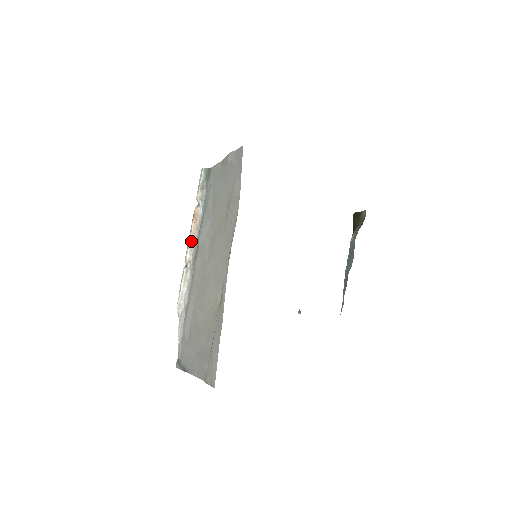
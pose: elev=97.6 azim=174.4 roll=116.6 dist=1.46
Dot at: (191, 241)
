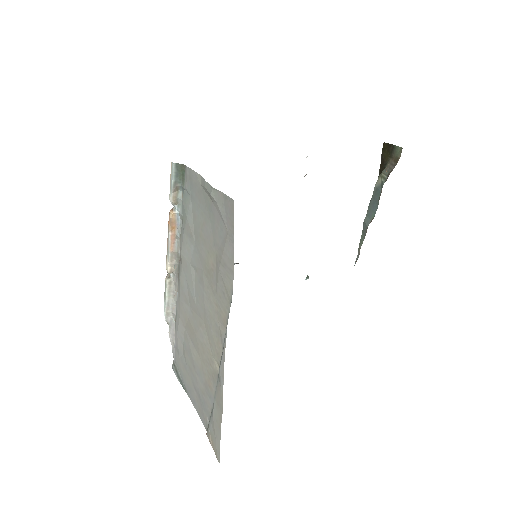
Dot at: (170, 252)
